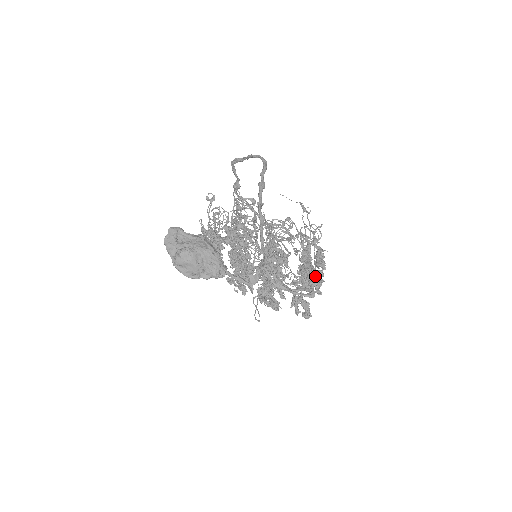
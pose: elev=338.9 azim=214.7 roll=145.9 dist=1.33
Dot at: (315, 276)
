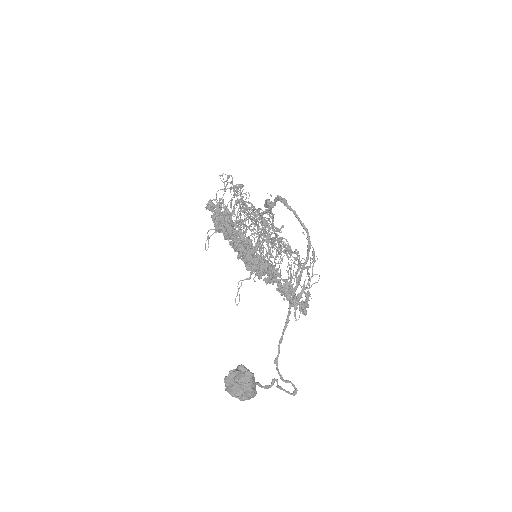
Dot at: occluded
